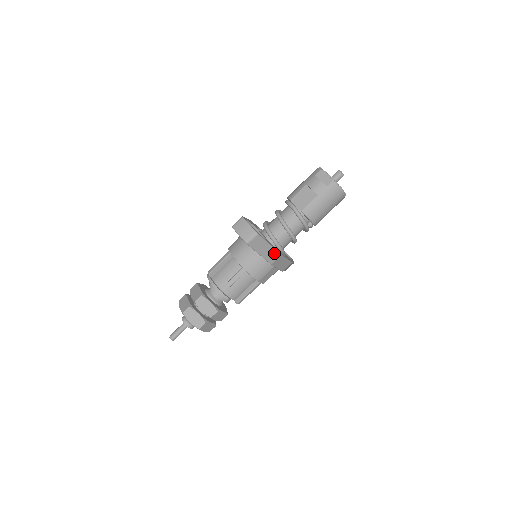
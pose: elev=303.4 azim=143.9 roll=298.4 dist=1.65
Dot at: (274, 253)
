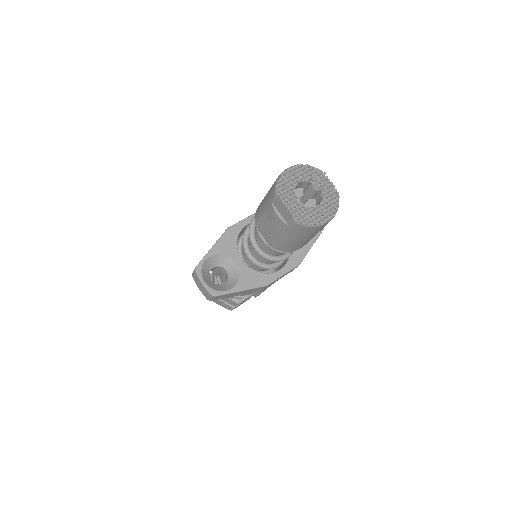
Dot at: (255, 289)
